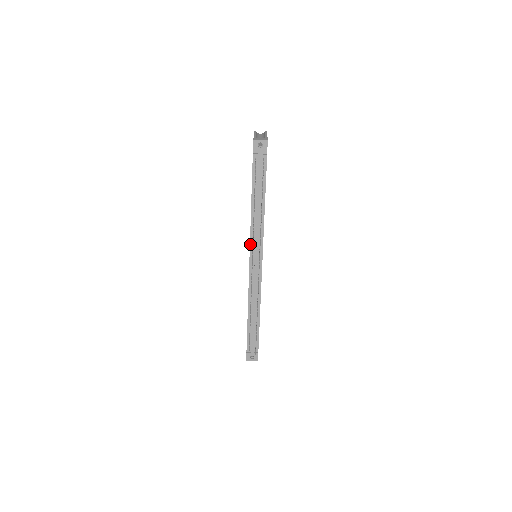
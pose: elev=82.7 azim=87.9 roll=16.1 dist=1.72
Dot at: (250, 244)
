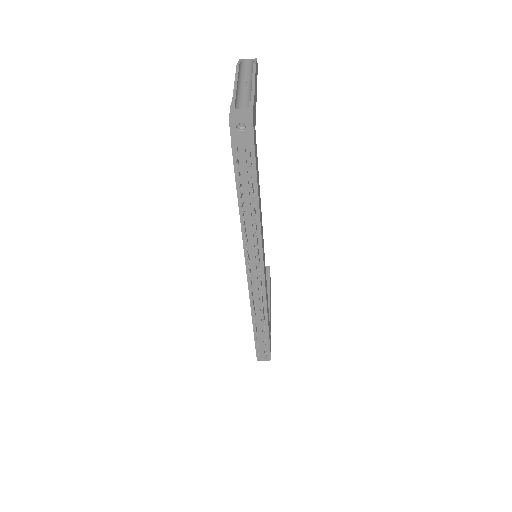
Dot at: (244, 254)
